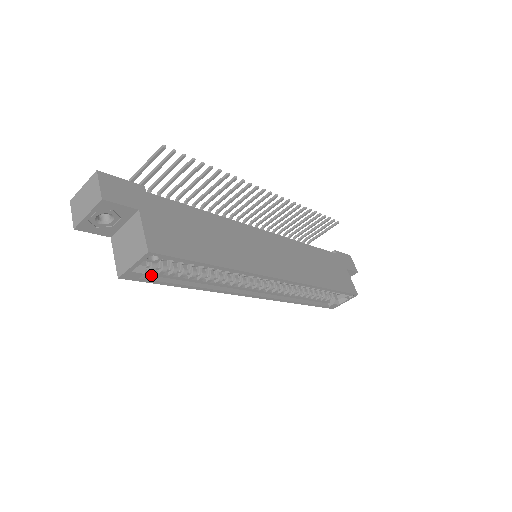
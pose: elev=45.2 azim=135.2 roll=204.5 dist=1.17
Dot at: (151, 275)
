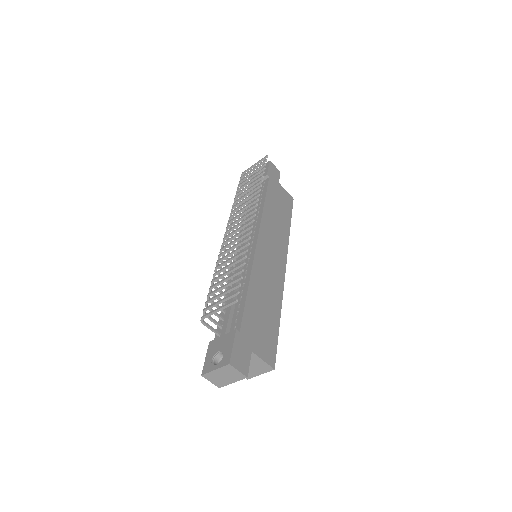
Dot at: occluded
